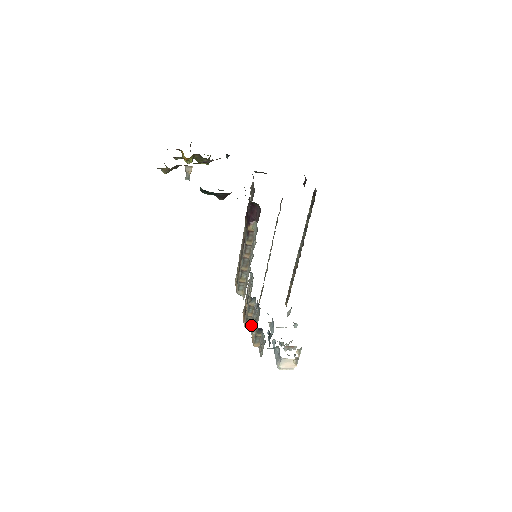
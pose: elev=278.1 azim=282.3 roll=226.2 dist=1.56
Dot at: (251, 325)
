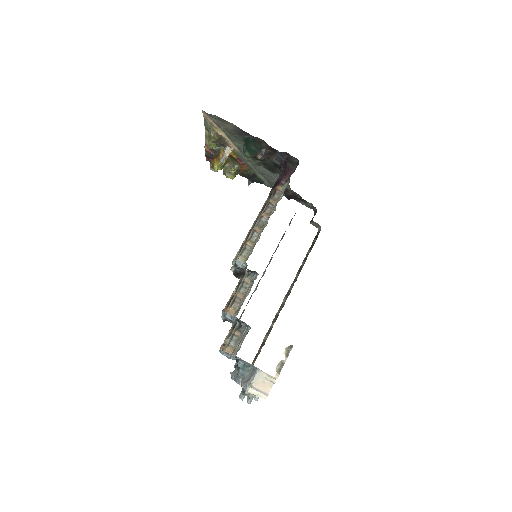
Dot at: (237, 309)
